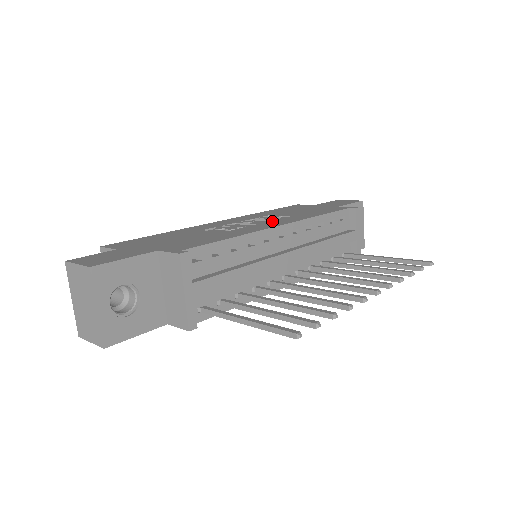
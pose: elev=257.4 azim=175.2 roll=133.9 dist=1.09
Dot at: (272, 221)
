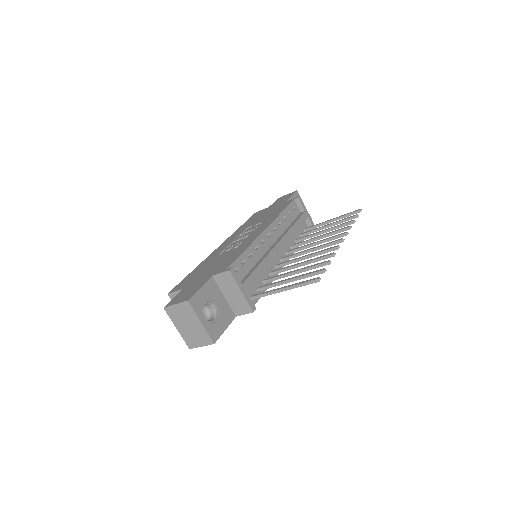
Dot at: (256, 230)
